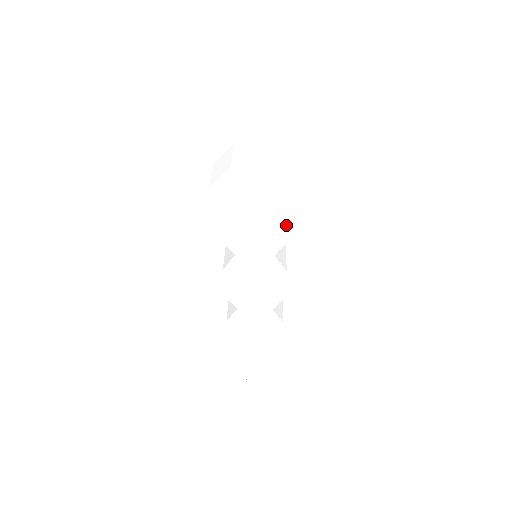
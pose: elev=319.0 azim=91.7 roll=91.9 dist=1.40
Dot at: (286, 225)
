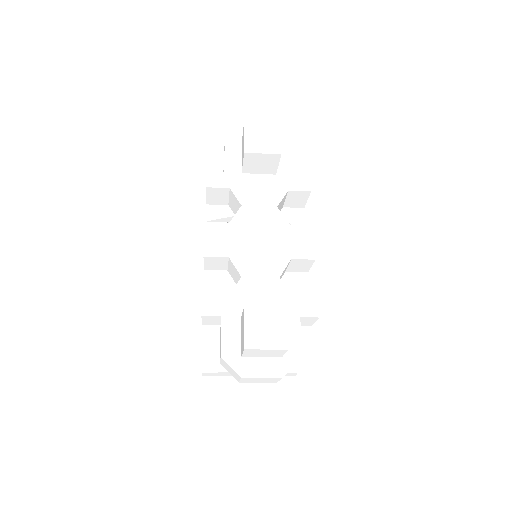
Dot at: (285, 177)
